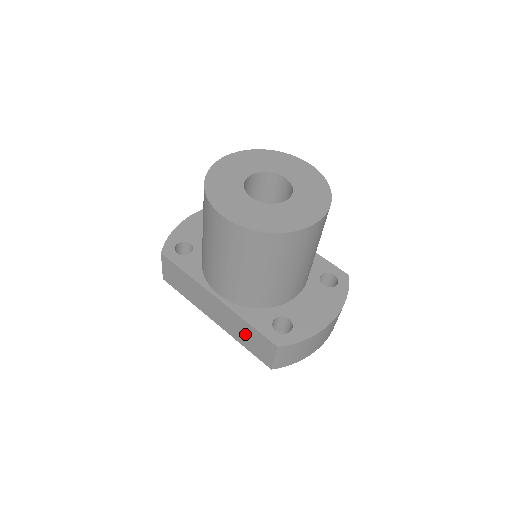
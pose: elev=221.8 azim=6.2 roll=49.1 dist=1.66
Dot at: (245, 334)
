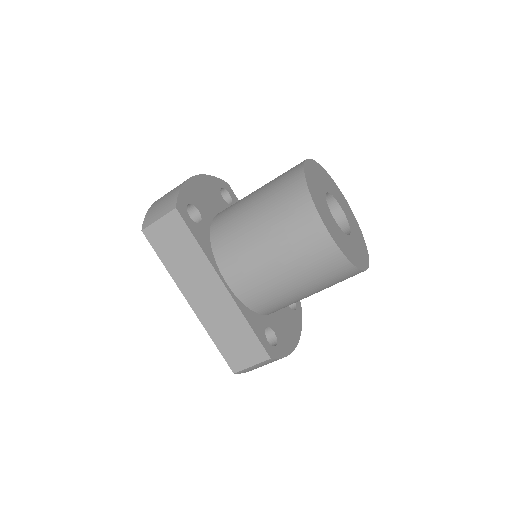
Dot at: (231, 332)
